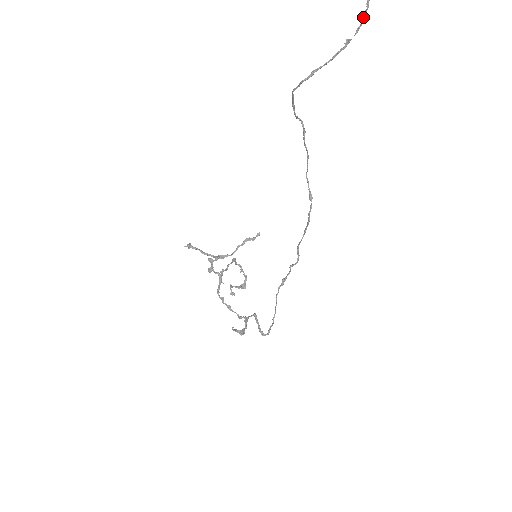
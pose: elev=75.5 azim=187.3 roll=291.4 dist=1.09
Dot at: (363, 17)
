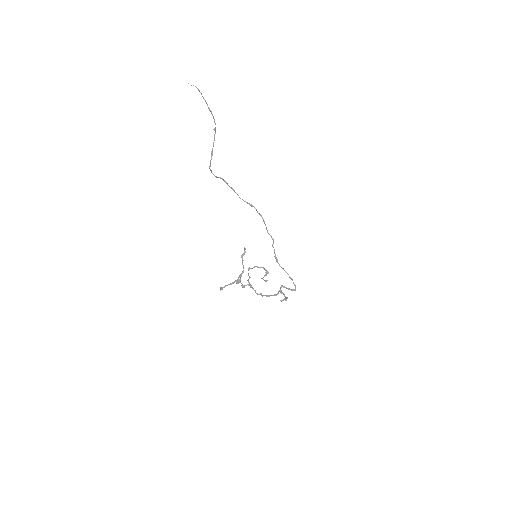
Dot at: (213, 116)
